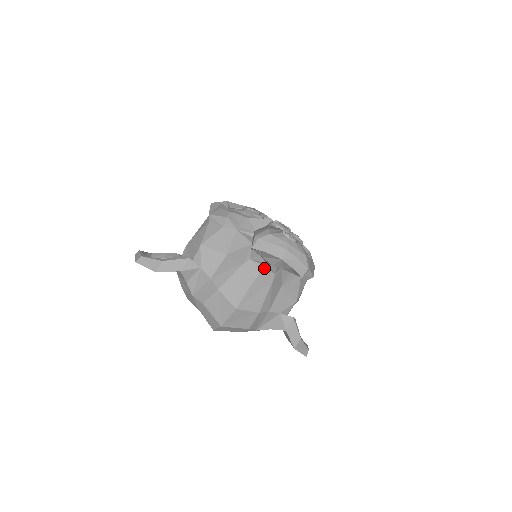
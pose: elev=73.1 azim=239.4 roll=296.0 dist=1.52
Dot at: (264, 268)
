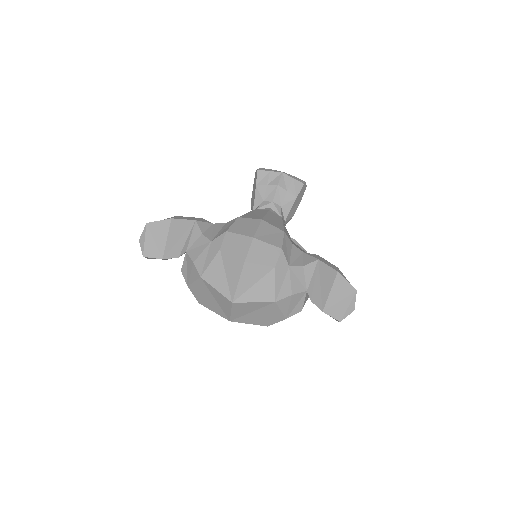
Dot at: (271, 210)
